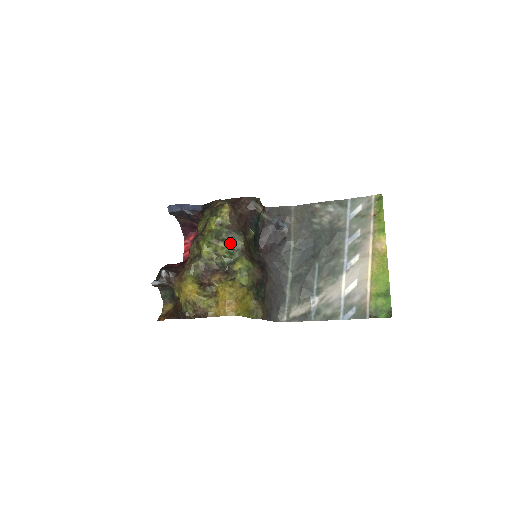
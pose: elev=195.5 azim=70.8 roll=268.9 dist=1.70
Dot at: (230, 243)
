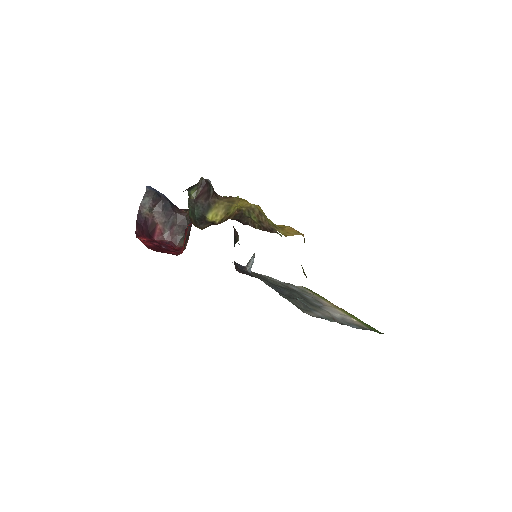
Dot at: occluded
